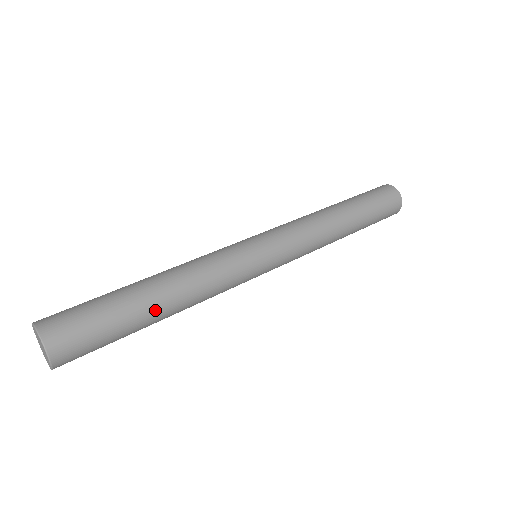
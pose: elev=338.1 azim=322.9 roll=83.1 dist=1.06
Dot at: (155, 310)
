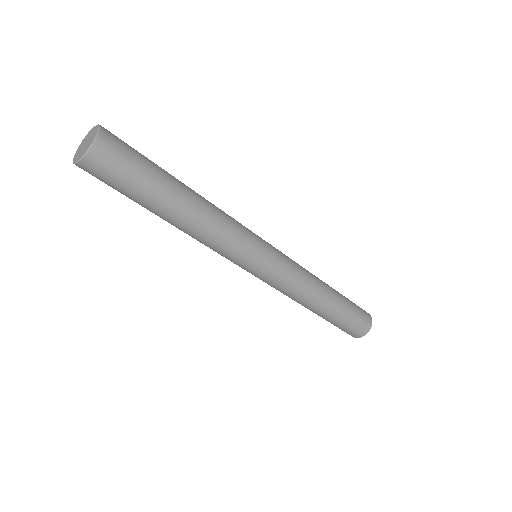
Dot at: (180, 194)
